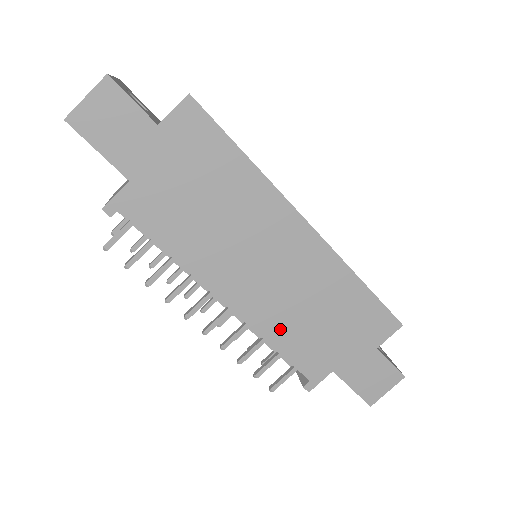
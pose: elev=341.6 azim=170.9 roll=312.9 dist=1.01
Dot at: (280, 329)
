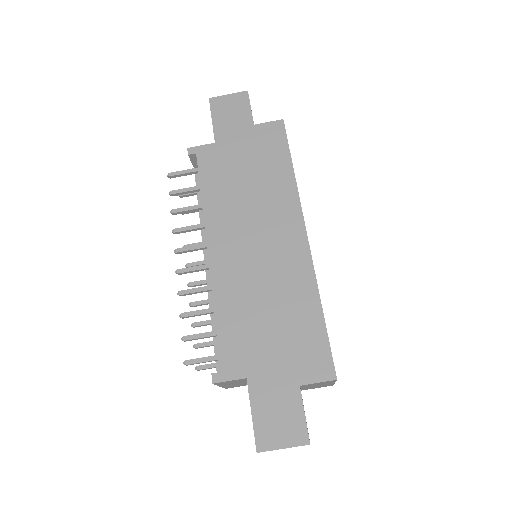
Dot at: (231, 302)
